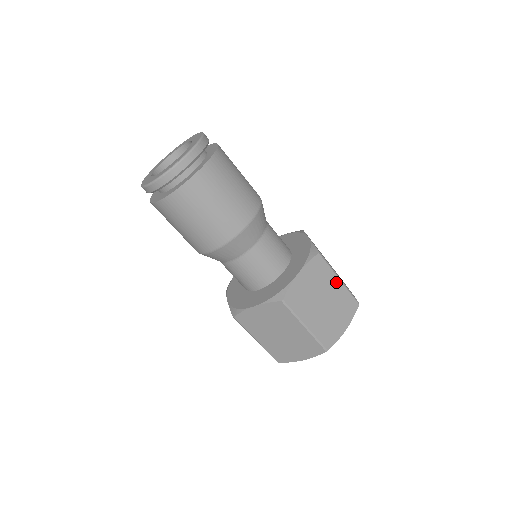
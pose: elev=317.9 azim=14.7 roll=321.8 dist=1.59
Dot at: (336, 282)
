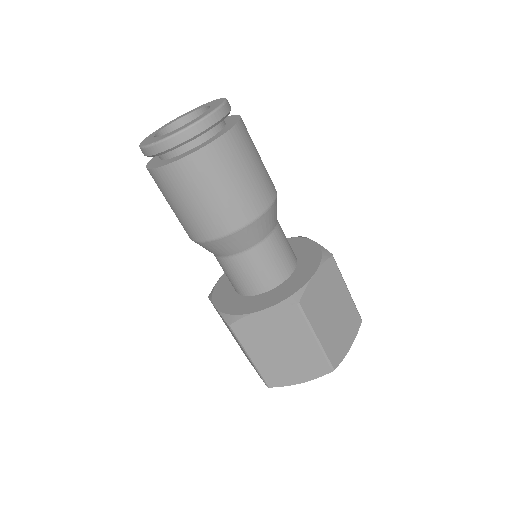
Dot at: (309, 339)
